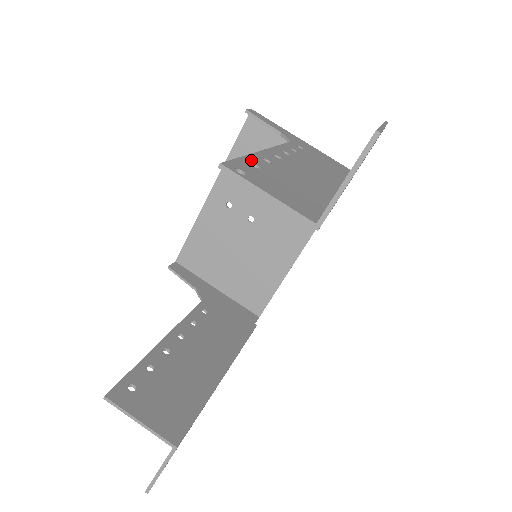
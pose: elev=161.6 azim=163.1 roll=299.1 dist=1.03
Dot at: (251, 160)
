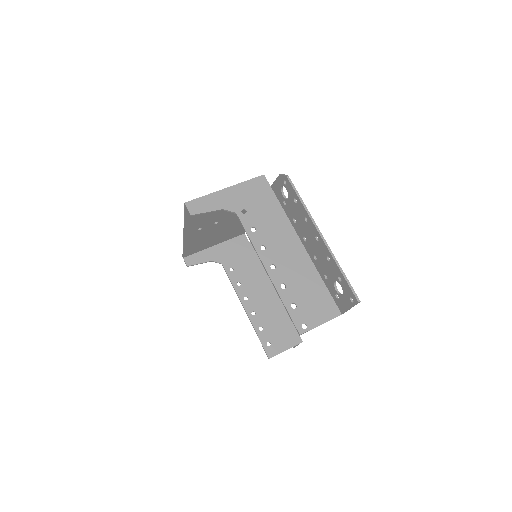
Dot at: (288, 303)
